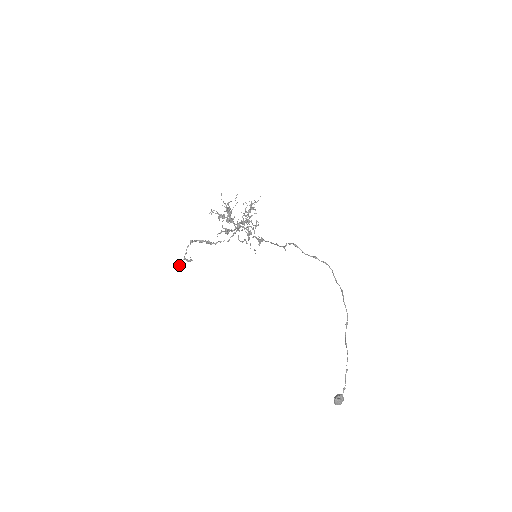
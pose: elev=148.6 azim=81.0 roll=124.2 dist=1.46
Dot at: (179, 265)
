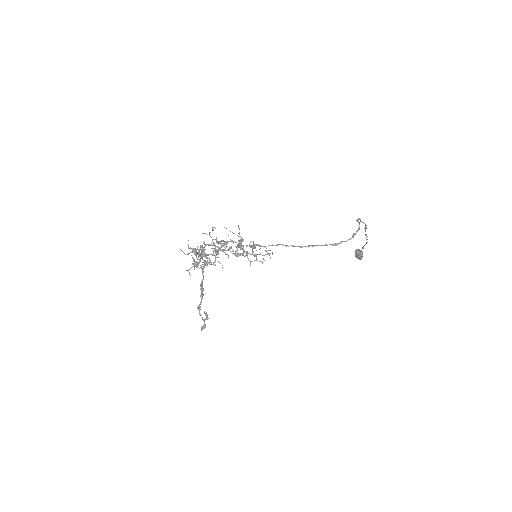
Dot at: occluded
